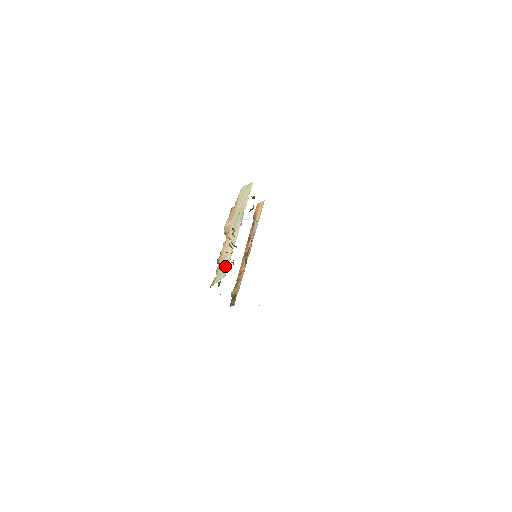
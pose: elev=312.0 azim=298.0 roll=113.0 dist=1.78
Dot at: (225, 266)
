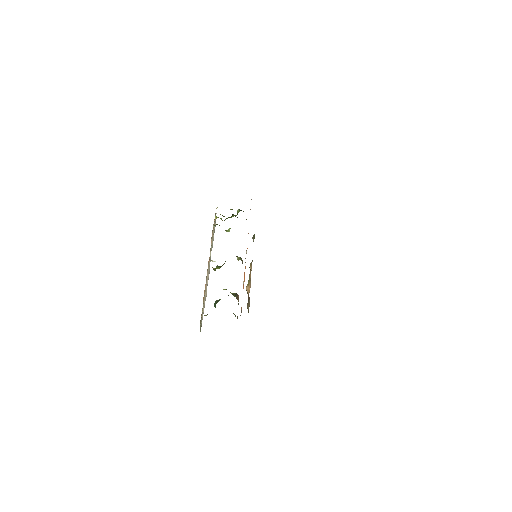
Dot at: (202, 314)
